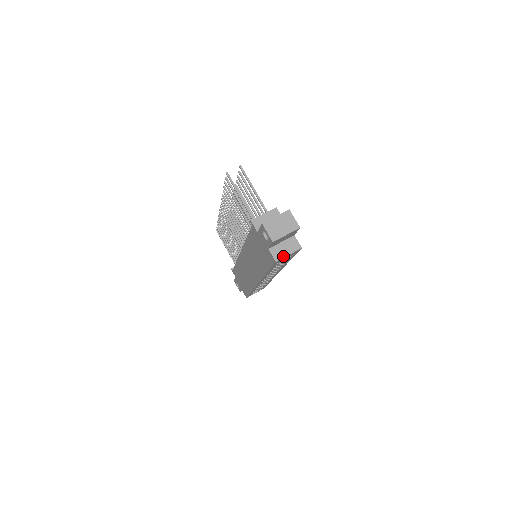
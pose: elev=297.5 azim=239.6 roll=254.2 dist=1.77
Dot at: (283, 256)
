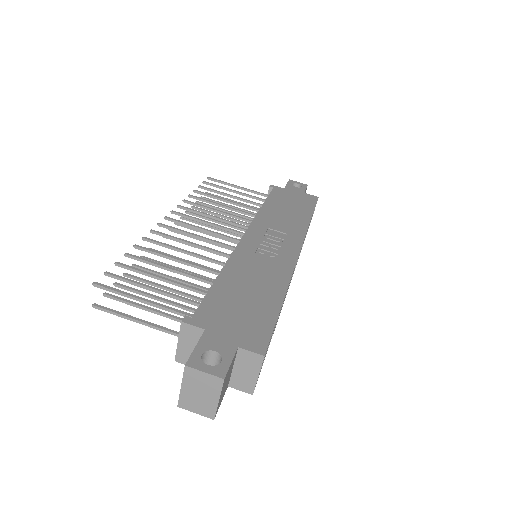
Dot at: (253, 383)
